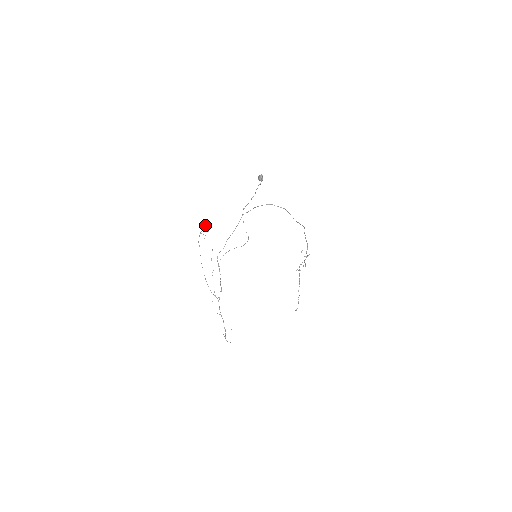
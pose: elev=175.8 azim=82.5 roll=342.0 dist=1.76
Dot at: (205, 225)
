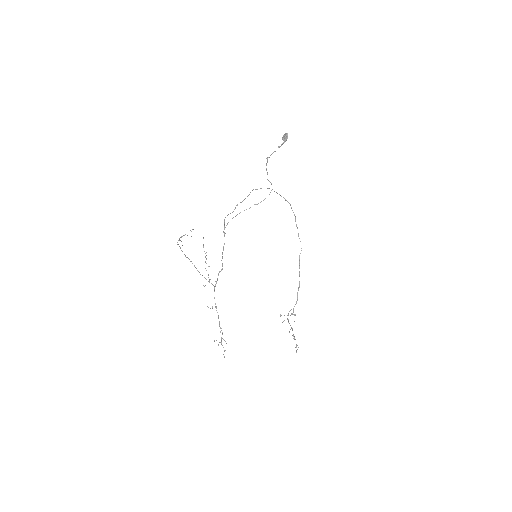
Dot at: occluded
